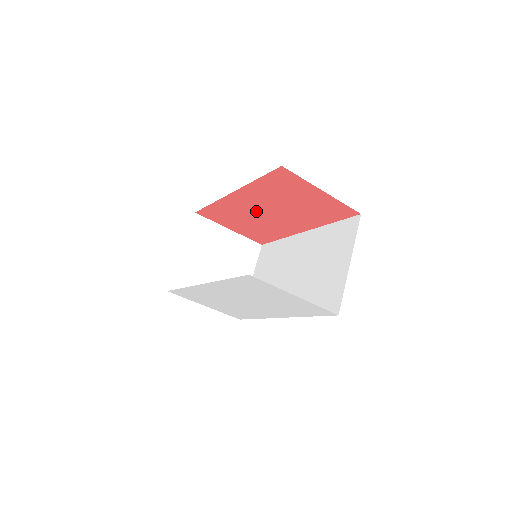
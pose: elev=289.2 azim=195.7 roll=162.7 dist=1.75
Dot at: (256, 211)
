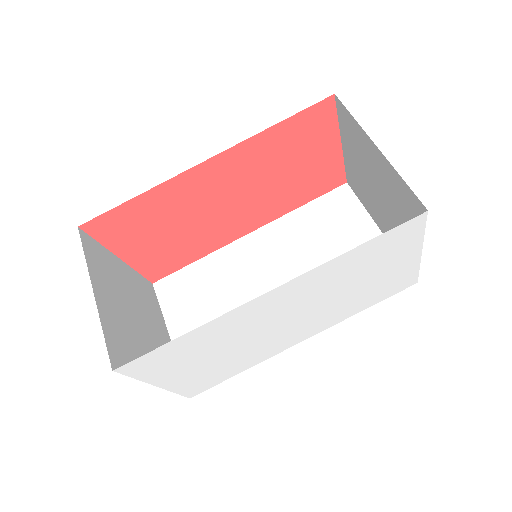
Dot at: (211, 200)
